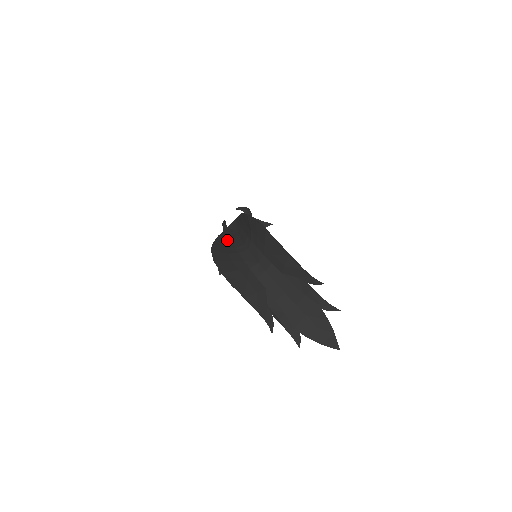
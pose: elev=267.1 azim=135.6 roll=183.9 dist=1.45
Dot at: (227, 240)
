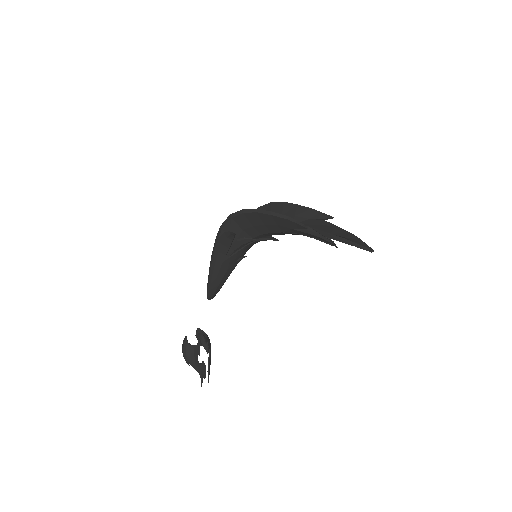
Dot at: occluded
